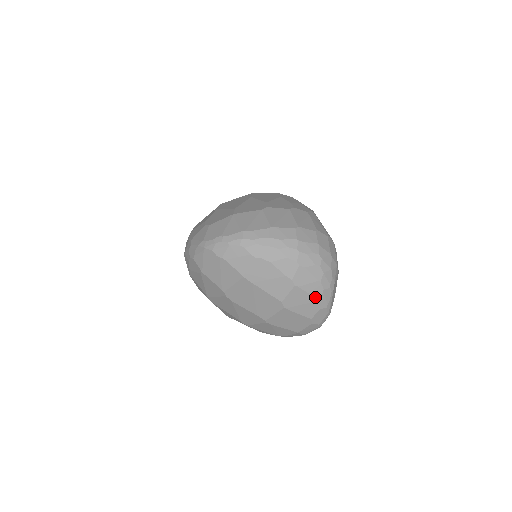
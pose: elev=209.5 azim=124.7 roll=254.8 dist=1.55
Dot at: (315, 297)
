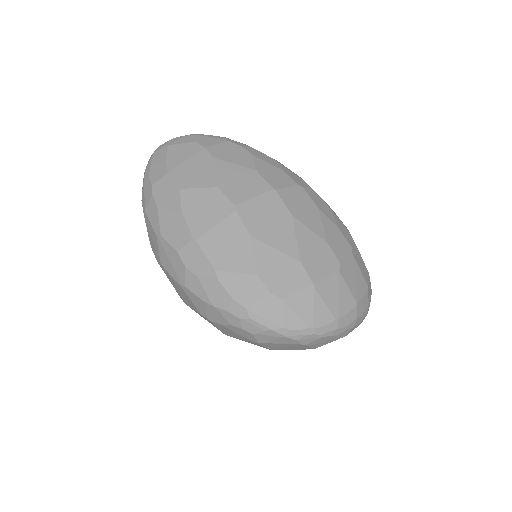
Dot at: occluded
